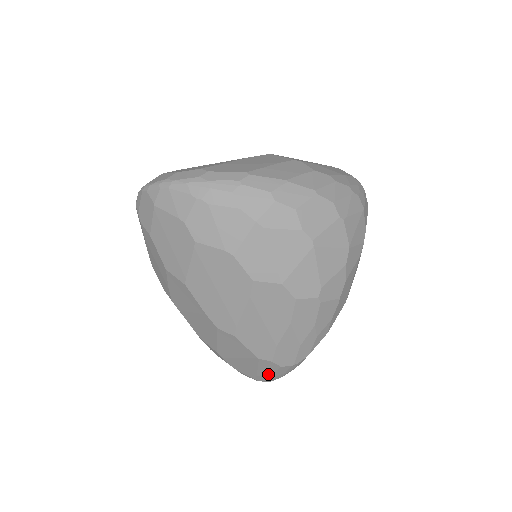
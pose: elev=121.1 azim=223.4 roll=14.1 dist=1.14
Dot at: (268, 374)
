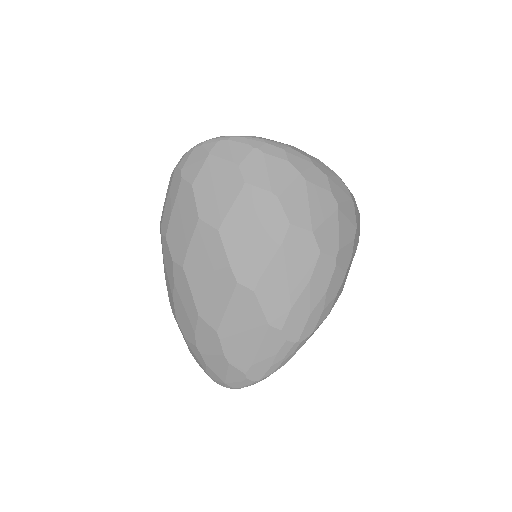
Dot at: (266, 360)
